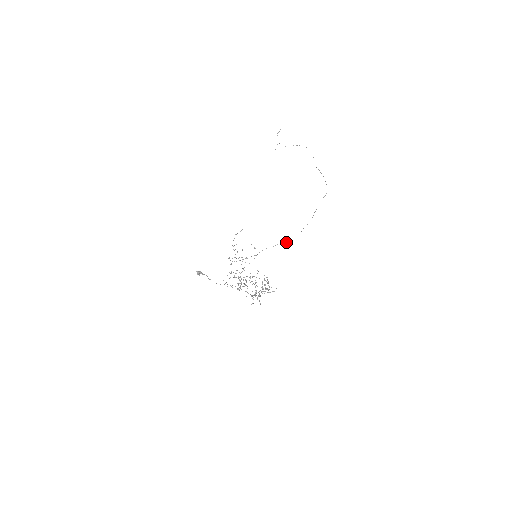
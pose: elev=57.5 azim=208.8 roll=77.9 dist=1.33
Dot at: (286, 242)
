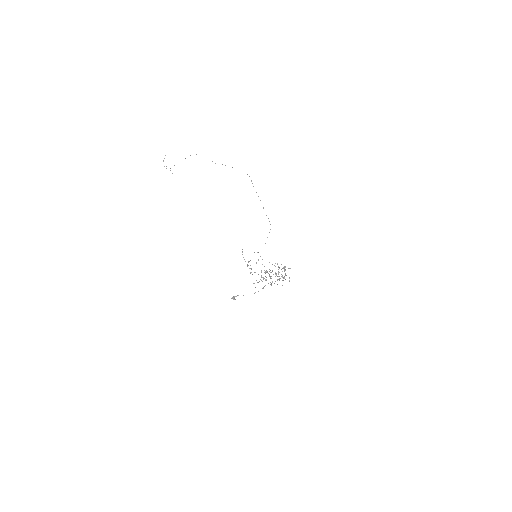
Dot at: (269, 232)
